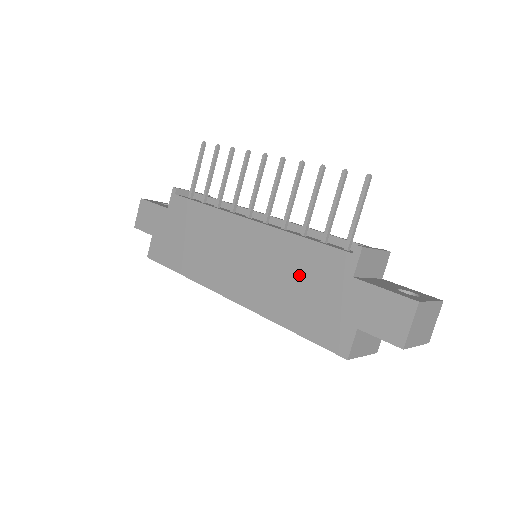
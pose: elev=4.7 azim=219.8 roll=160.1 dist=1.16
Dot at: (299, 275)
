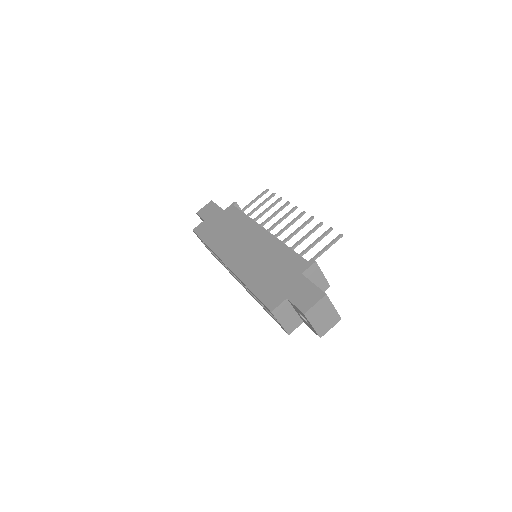
Dot at: (274, 264)
